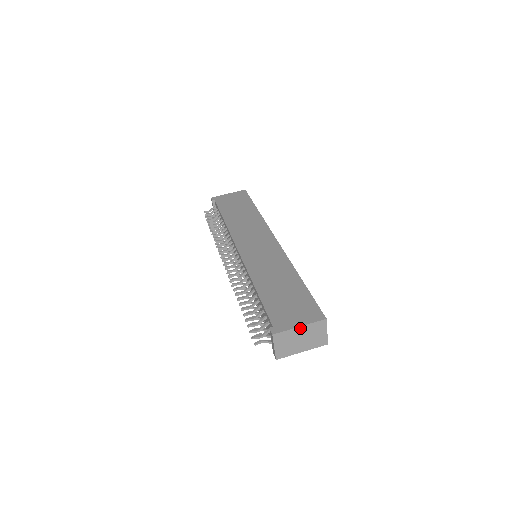
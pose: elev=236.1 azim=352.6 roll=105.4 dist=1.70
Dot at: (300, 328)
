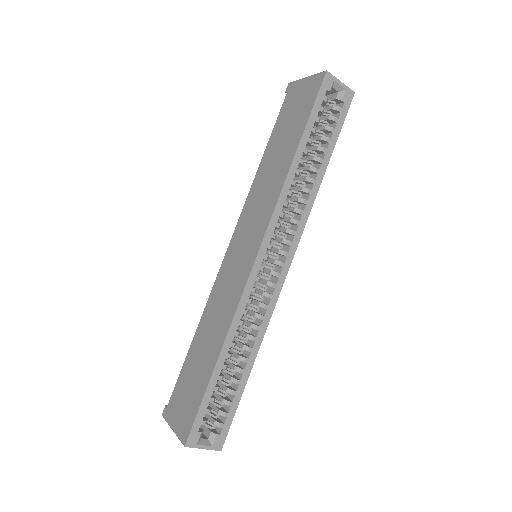
Dot at: (175, 430)
